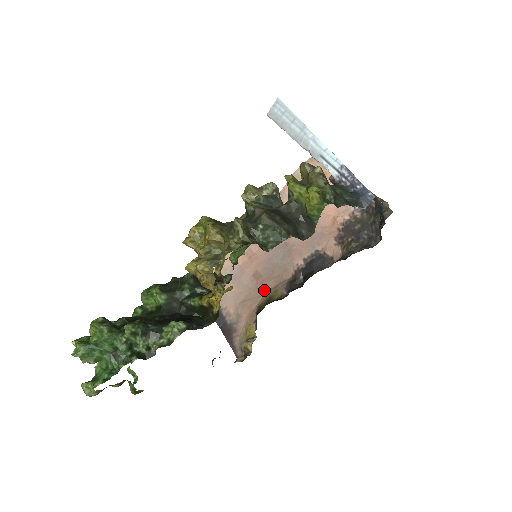
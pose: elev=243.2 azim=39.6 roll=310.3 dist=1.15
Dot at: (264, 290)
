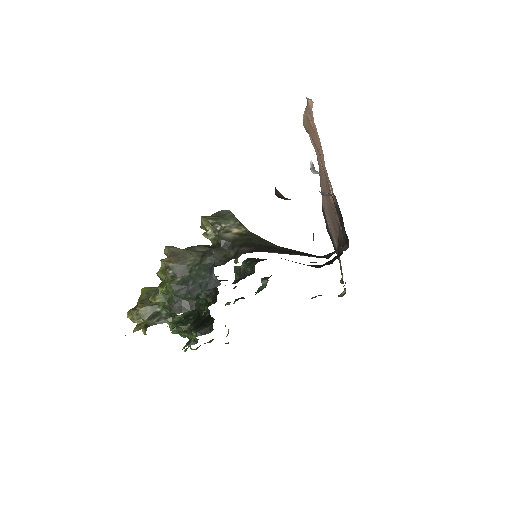
Dot at: (337, 239)
